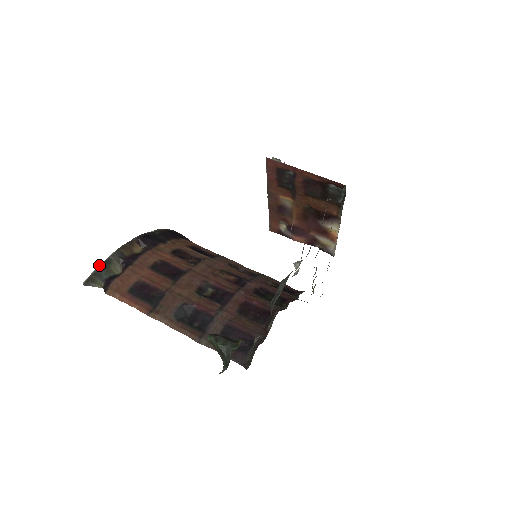
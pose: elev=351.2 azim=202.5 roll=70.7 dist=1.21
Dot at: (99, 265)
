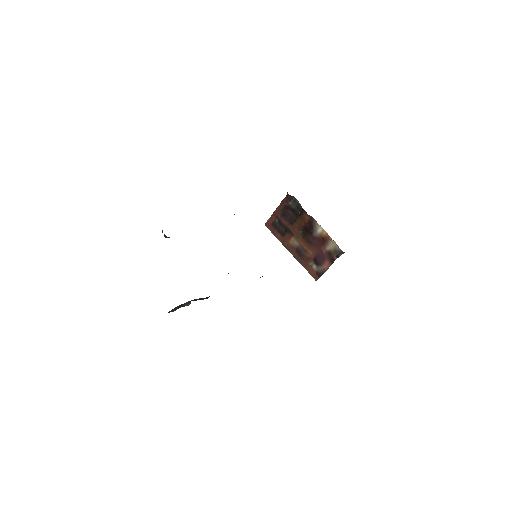
Dot at: (178, 306)
